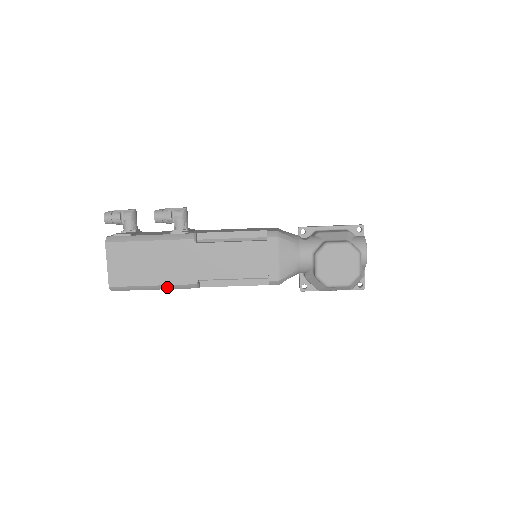
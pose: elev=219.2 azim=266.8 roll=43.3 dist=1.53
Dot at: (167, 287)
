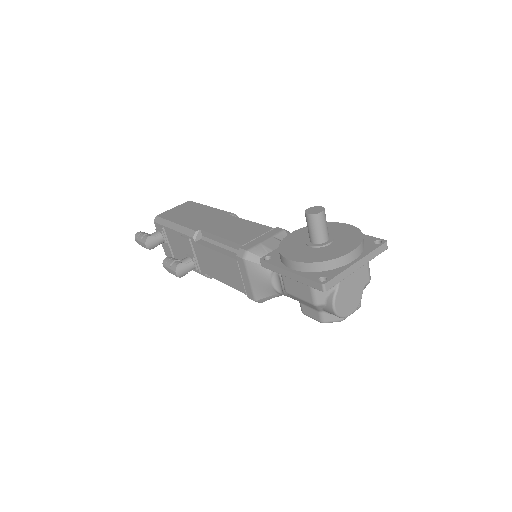
Dot at: occluded
